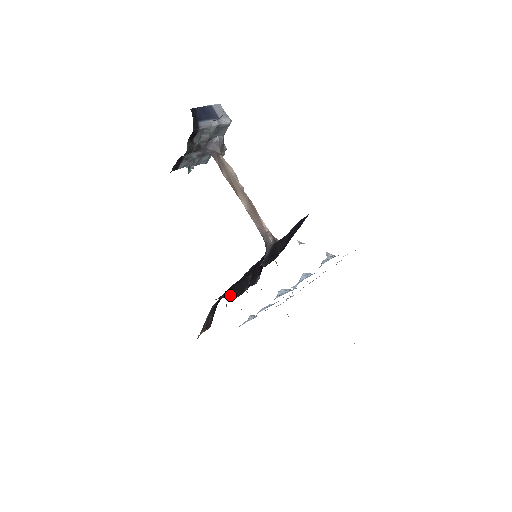
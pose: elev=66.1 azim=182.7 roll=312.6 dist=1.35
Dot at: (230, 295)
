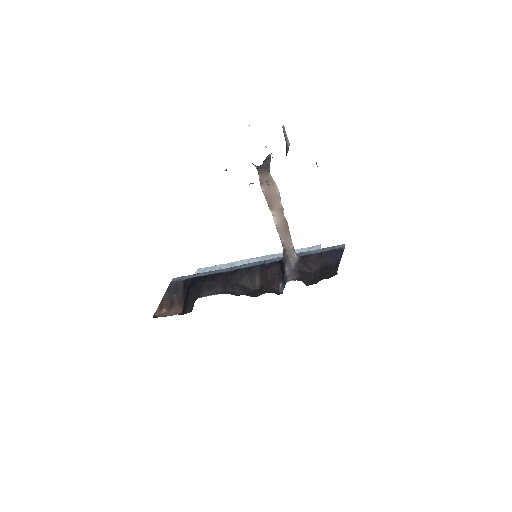
Dot at: (233, 290)
